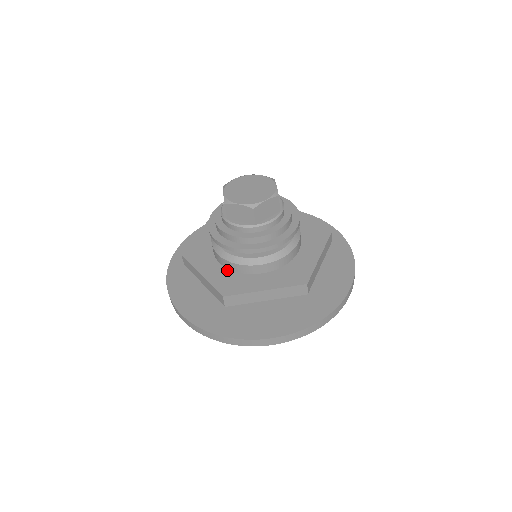
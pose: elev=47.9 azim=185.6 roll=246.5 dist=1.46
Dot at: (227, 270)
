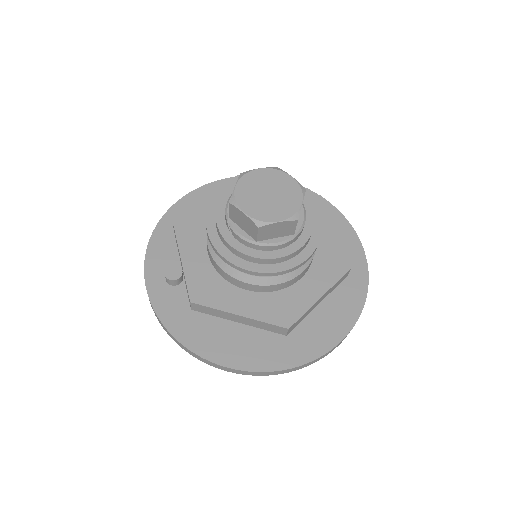
Dot at: (262, 294)
